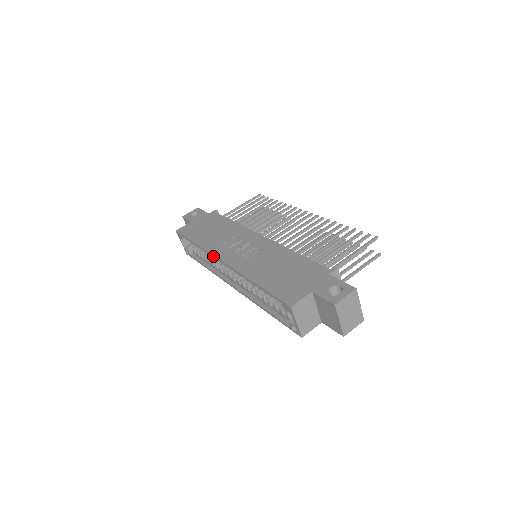
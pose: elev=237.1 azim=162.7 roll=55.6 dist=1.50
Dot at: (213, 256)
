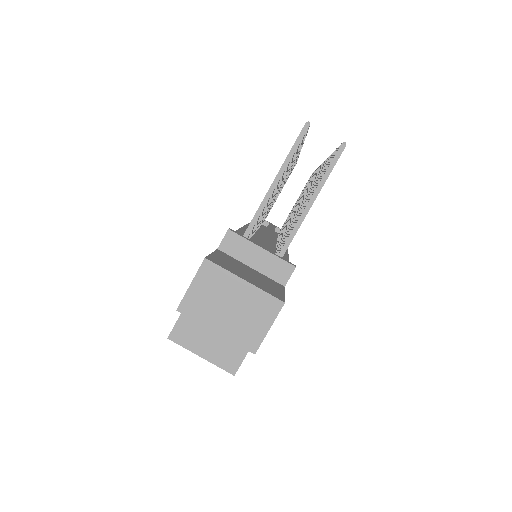
Dot at: occluded
